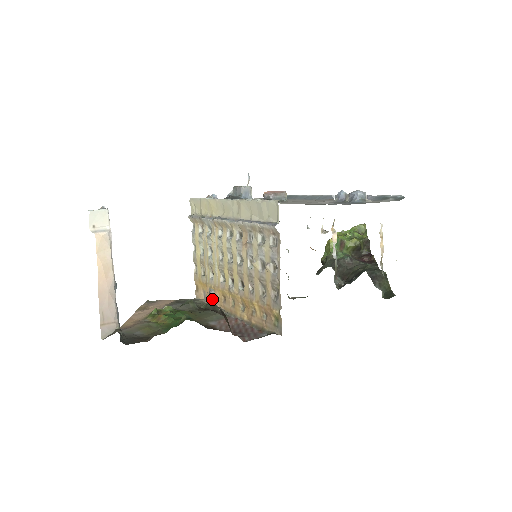
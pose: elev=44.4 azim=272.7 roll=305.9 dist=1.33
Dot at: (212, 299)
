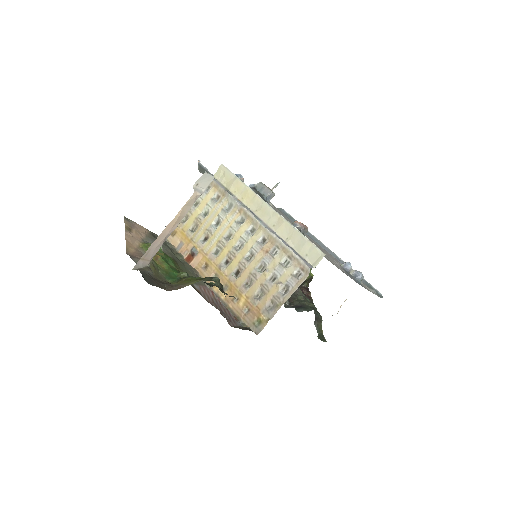
Dot at: (190, 256)
